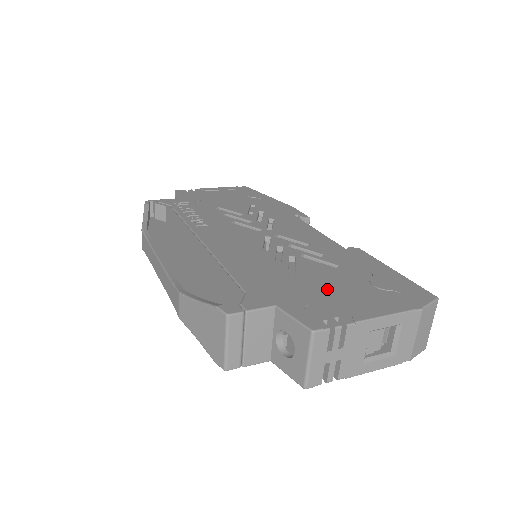
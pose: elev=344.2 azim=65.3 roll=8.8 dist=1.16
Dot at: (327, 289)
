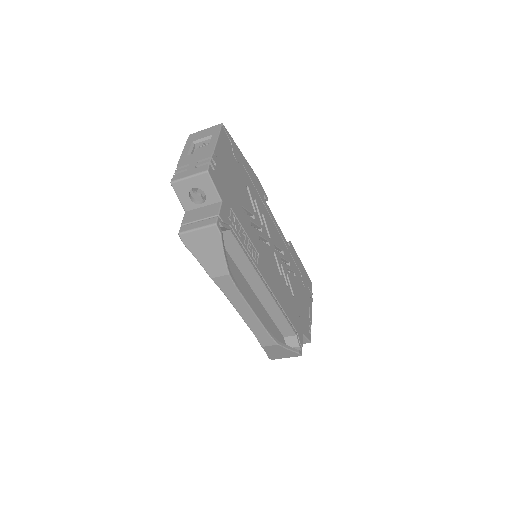
Dot at: (302, 303)
